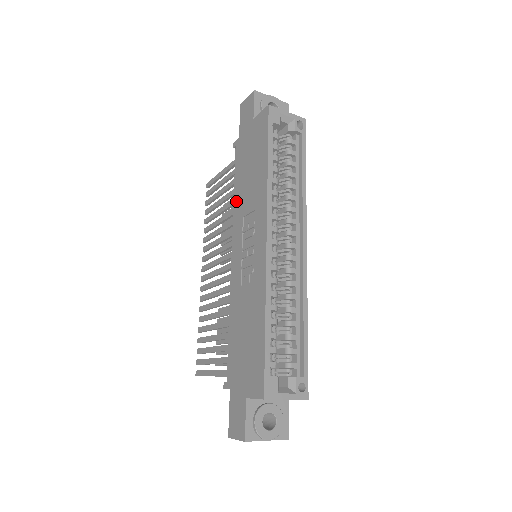
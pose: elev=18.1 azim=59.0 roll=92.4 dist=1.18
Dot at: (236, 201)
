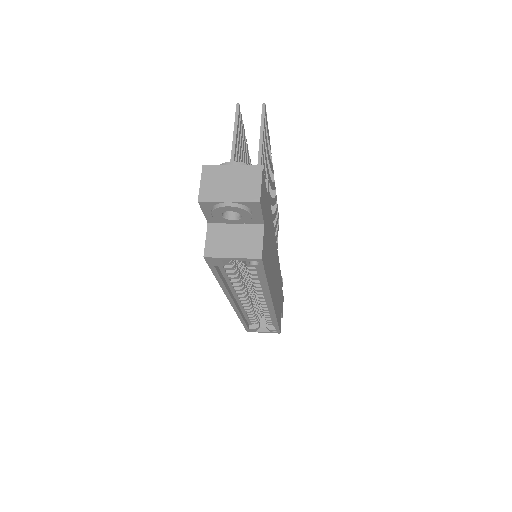
Dot at: occluded
